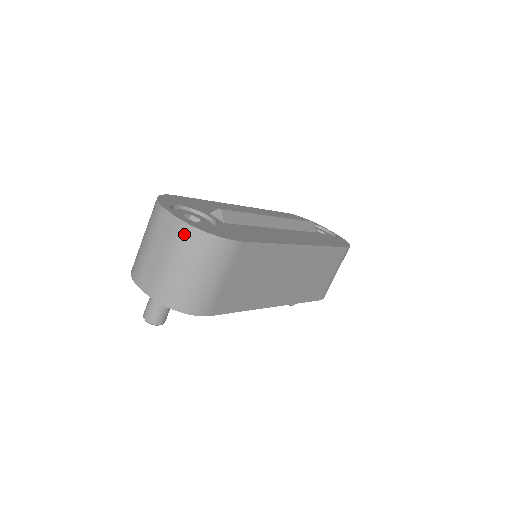
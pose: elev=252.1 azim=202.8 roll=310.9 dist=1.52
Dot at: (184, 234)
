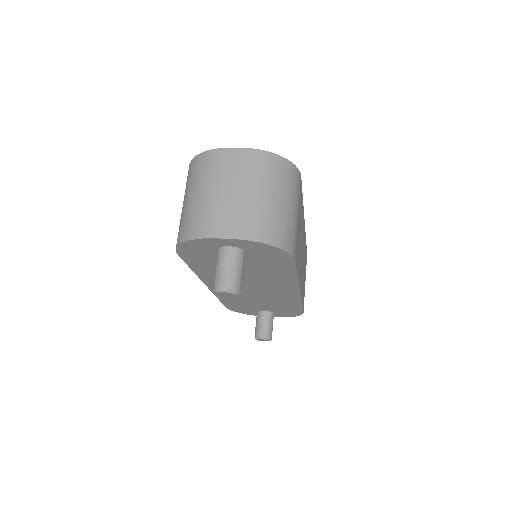
Dot at: (261, 161)
